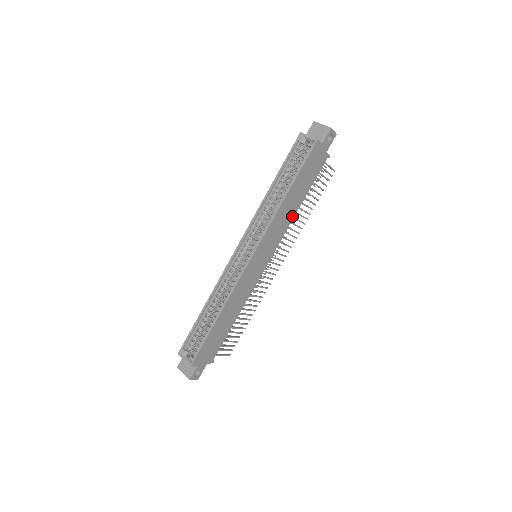
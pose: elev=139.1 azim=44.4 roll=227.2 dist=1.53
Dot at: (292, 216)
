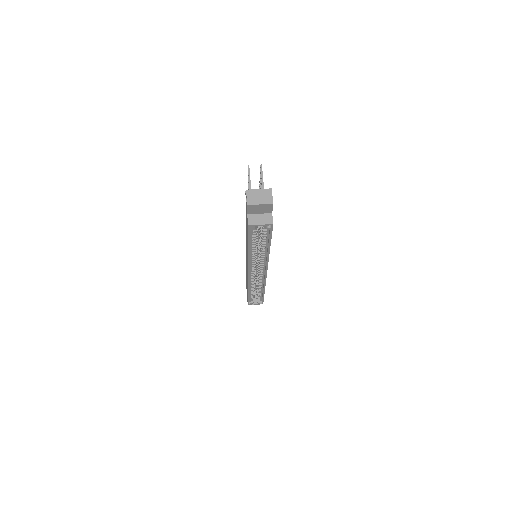
Dot at: occluded
